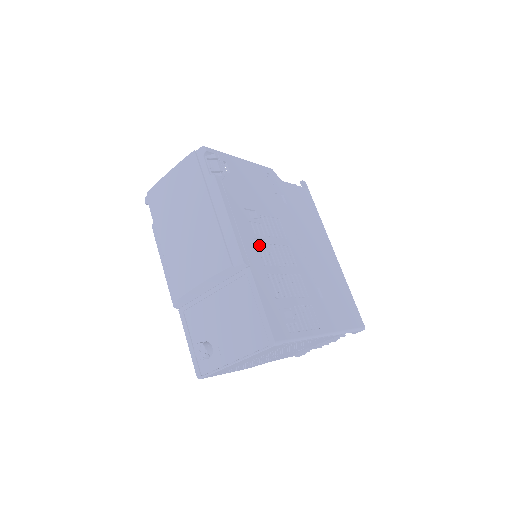
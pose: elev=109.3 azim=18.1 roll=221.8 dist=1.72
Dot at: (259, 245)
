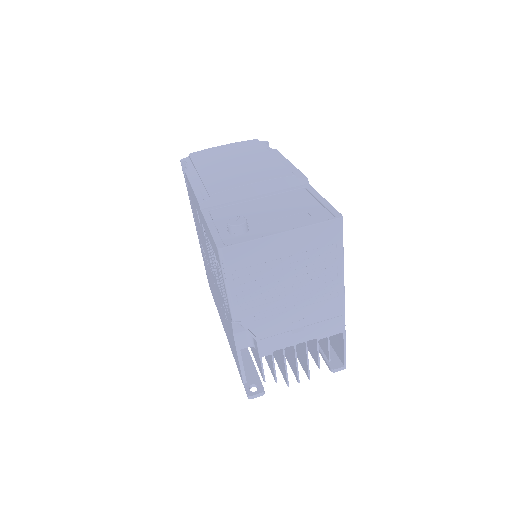
Dot at: occluded
